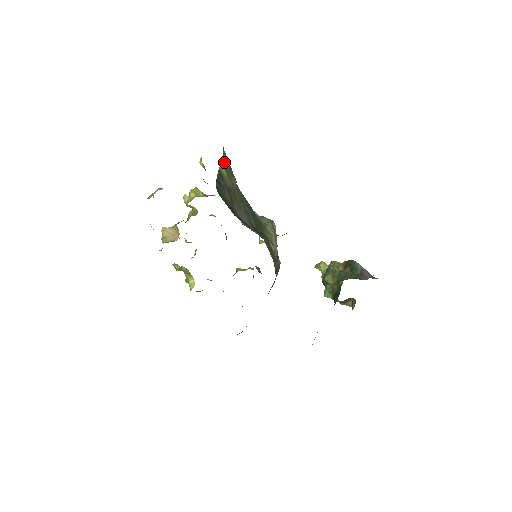
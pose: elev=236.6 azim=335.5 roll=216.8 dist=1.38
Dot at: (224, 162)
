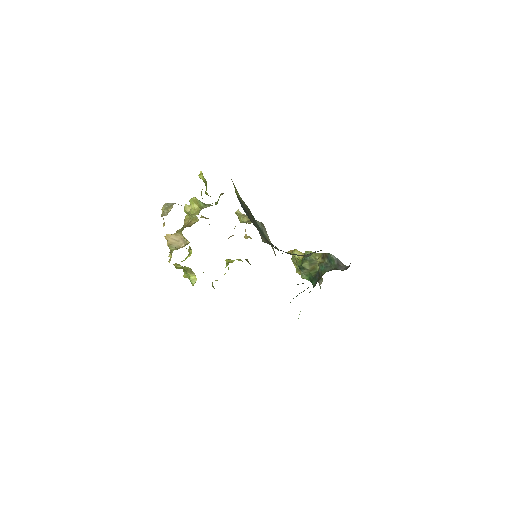
Dot at: (233, 183)
